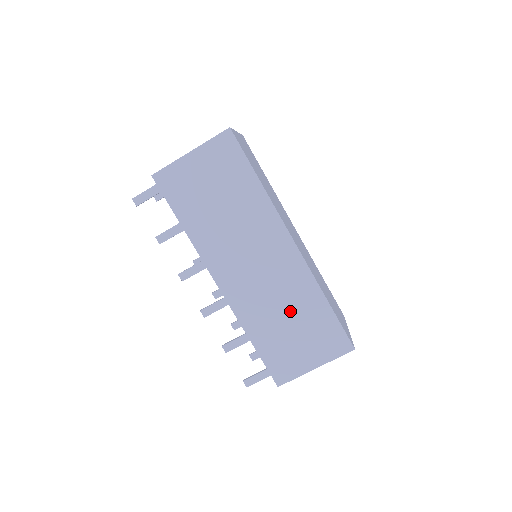
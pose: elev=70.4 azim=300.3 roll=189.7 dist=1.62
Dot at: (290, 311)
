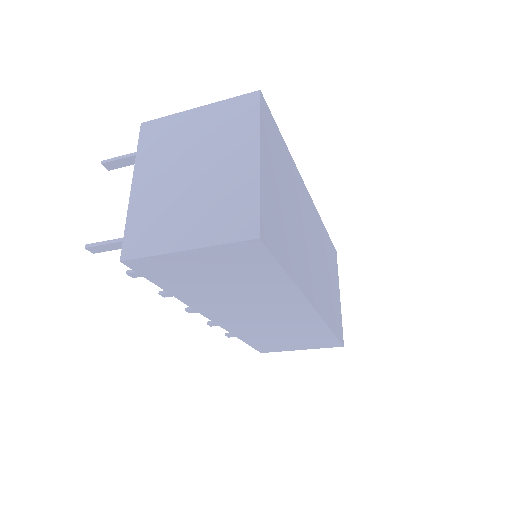
Dot at: (289, 333)
